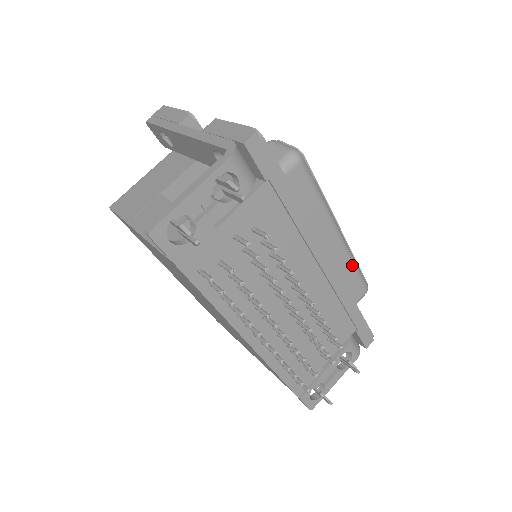
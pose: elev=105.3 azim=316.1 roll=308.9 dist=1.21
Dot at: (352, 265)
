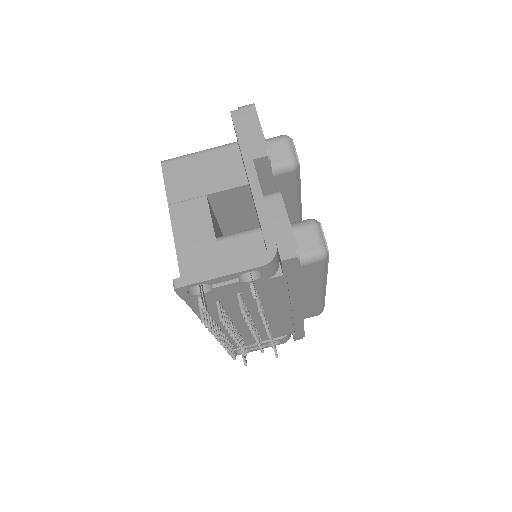
Dot at: (319, 304)
